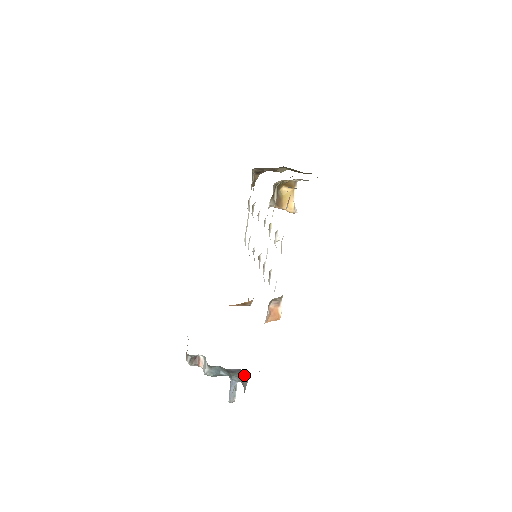
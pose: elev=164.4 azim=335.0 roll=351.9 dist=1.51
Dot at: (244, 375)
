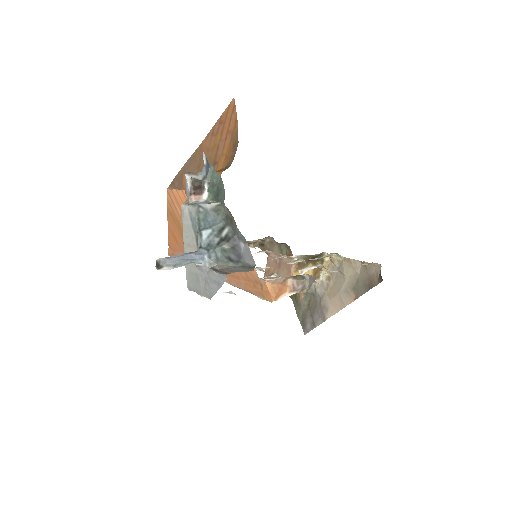
Dot at: (235, 266)
